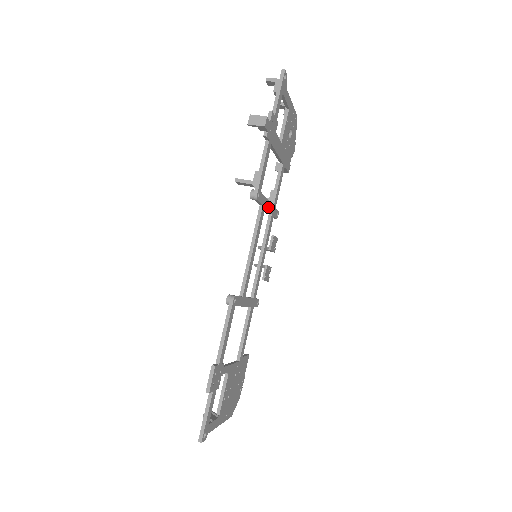
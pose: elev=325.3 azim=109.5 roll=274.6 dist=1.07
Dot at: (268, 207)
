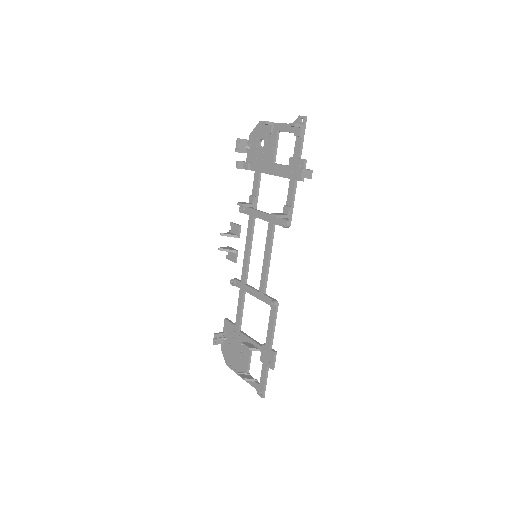
Dot at: (265, 217)
